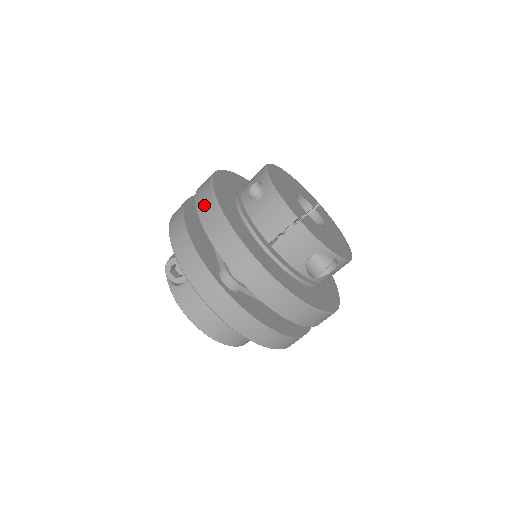
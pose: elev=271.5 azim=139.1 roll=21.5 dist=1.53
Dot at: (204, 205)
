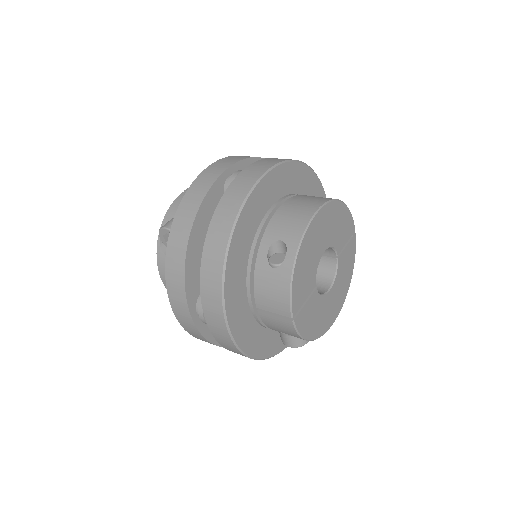
Dot at: (214, 244)
